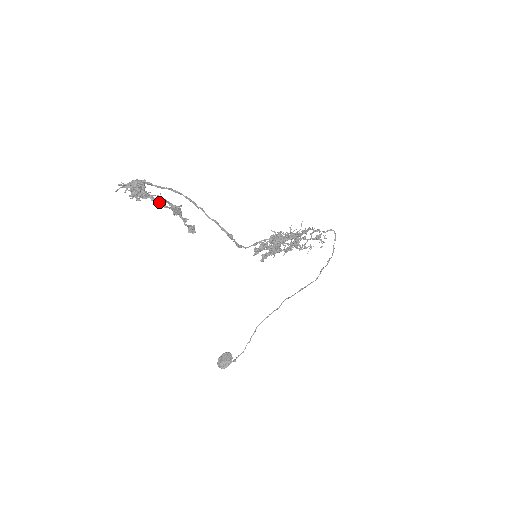
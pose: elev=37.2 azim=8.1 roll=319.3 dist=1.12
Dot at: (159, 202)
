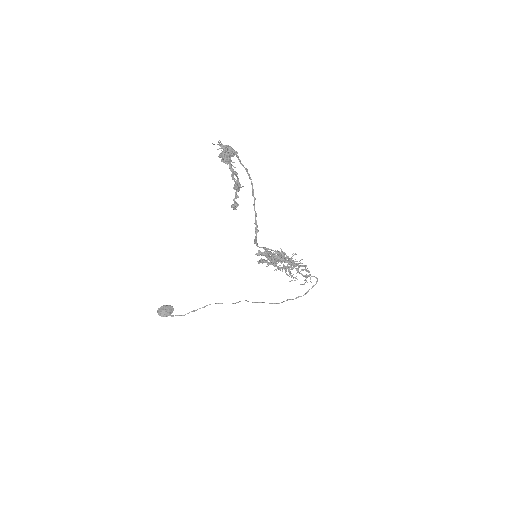
Dot at: (233, 173)
